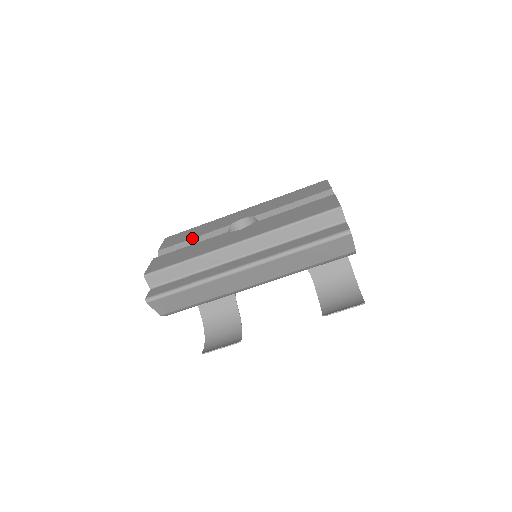
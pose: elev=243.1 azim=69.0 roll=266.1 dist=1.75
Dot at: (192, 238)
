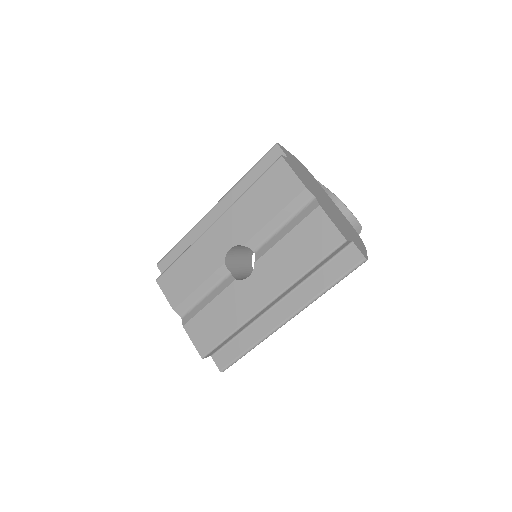
Dot at: (197, 288)
